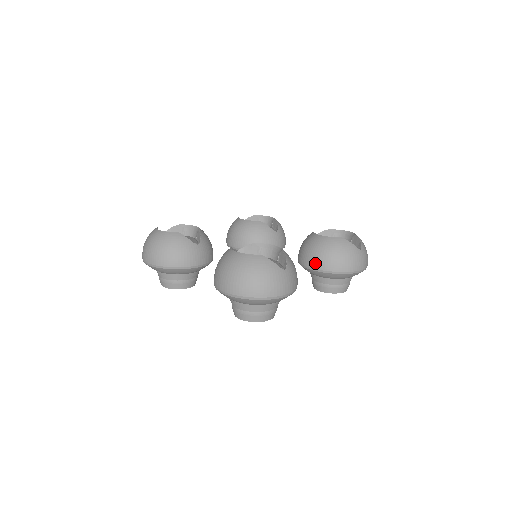
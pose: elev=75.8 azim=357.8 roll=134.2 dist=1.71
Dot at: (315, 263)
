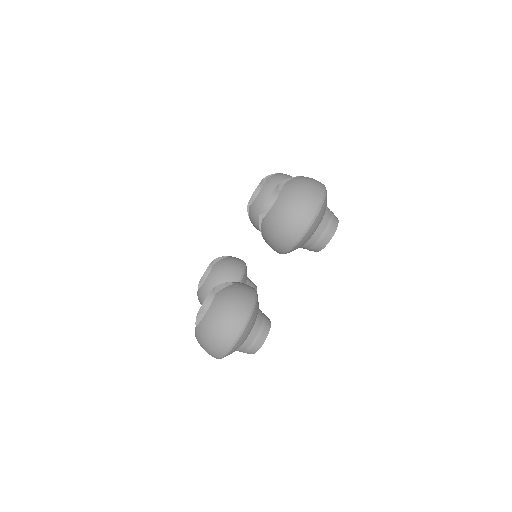
Dot at: occluded
